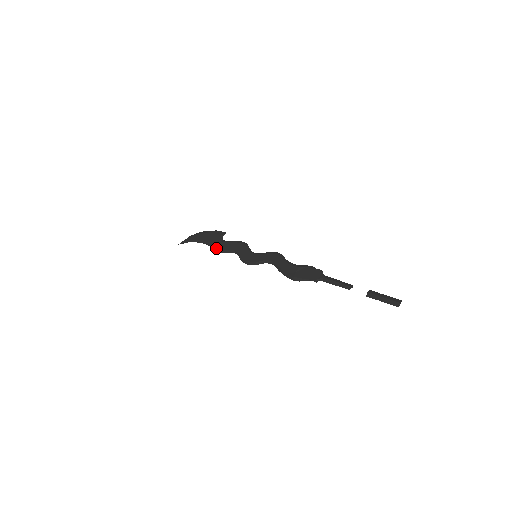
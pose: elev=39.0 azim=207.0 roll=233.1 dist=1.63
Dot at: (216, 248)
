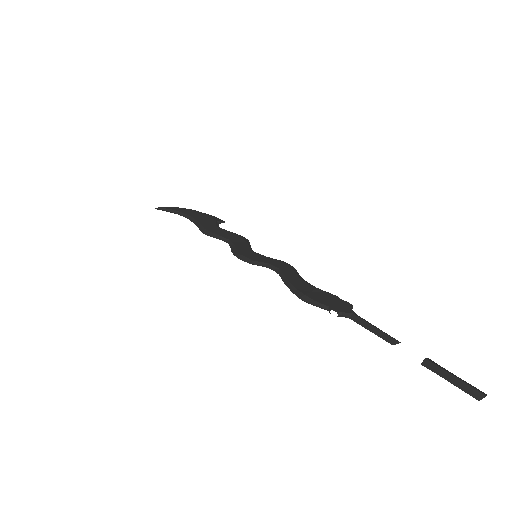
Dot at: (204, 228)
